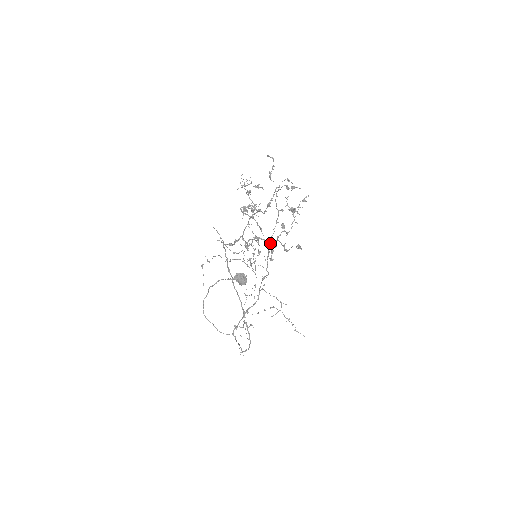
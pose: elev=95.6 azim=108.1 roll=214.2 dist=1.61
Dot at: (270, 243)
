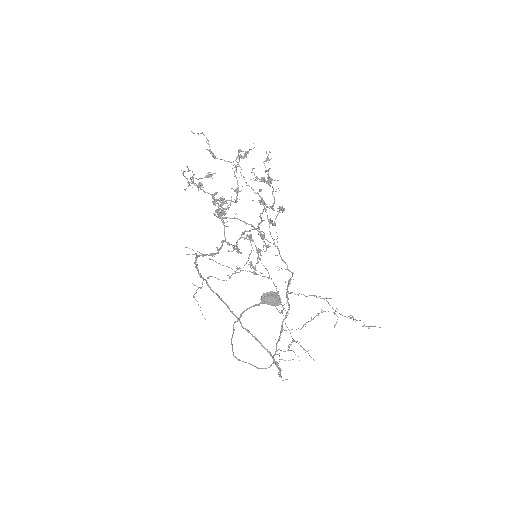
Dot at: occluded
